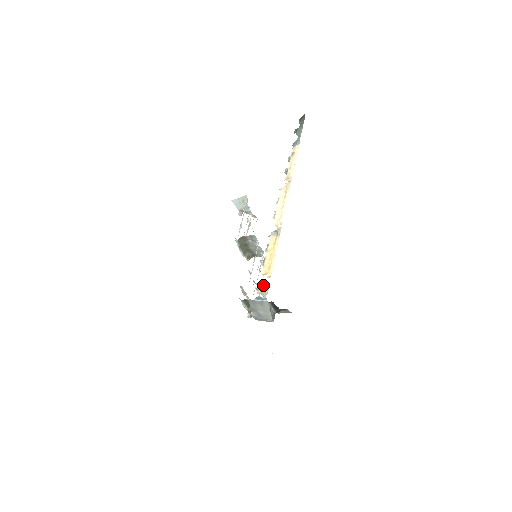
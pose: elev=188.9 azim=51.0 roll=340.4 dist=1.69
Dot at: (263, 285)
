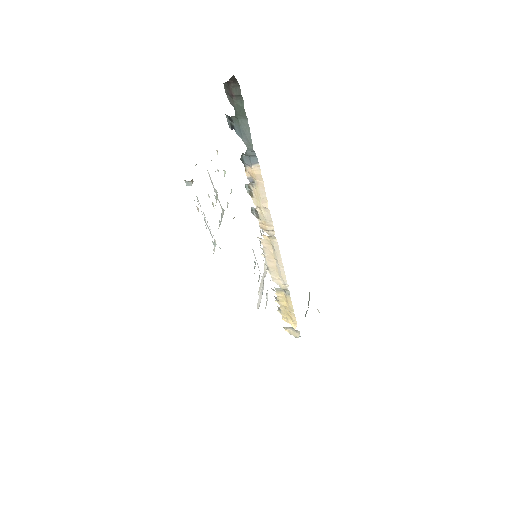
Dot at: (290, 328)
